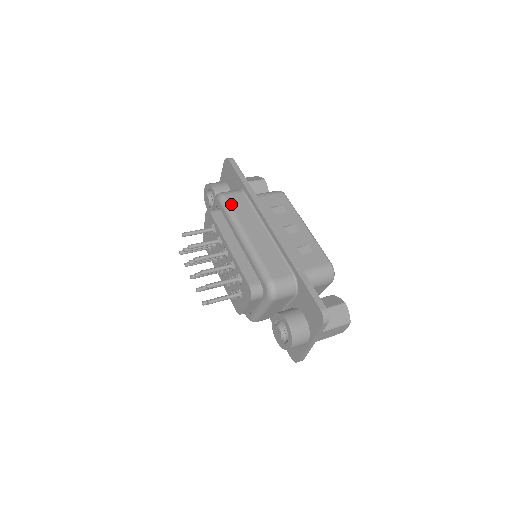
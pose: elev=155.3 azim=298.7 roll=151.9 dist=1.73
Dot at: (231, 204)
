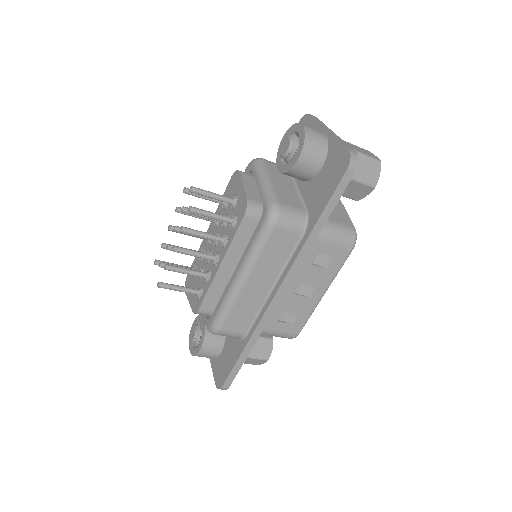
Dot at: occluded
